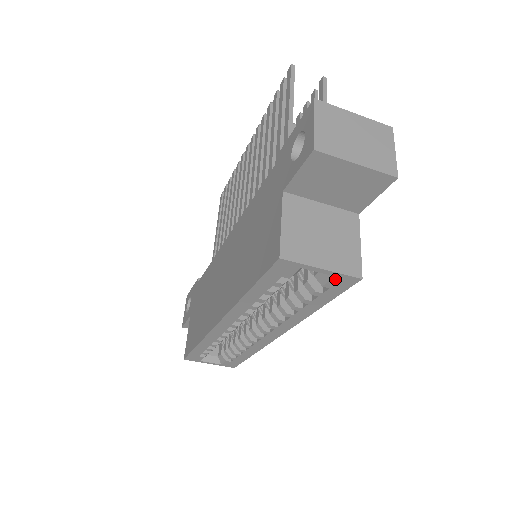
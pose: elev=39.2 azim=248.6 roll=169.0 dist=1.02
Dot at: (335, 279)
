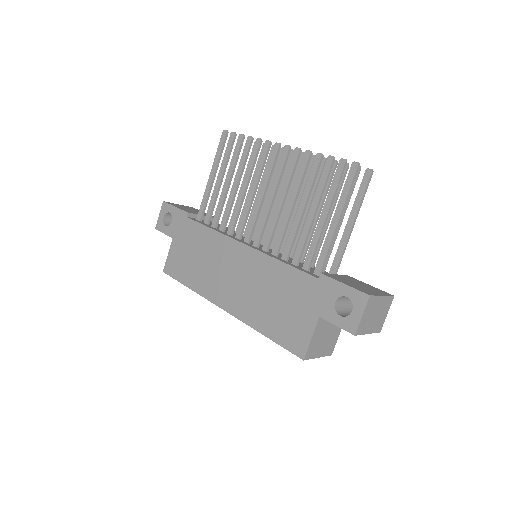
Dot at: occluded
